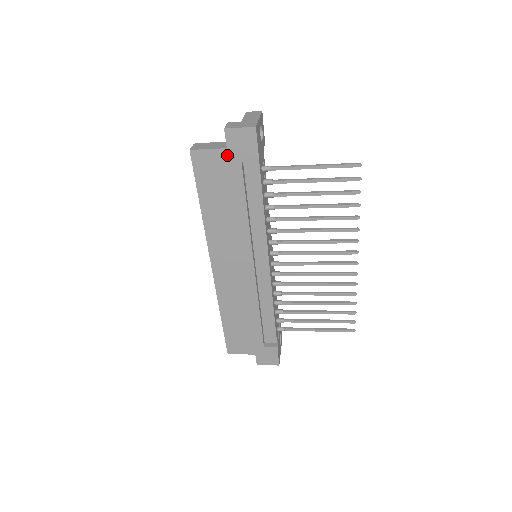
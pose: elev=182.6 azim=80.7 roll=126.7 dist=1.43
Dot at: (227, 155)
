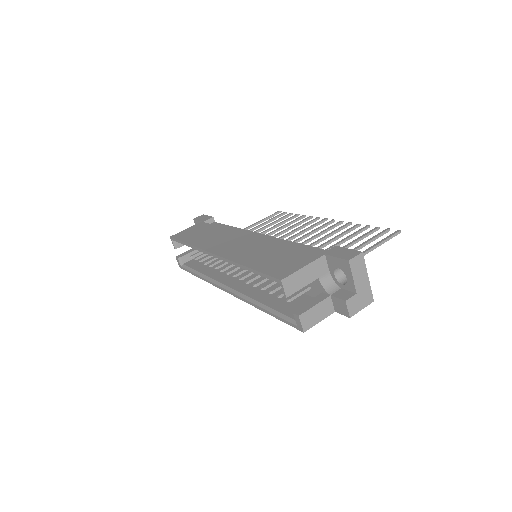
Dot at: occluded
